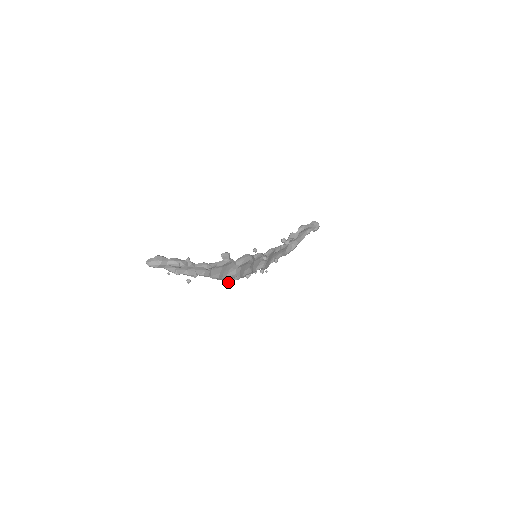
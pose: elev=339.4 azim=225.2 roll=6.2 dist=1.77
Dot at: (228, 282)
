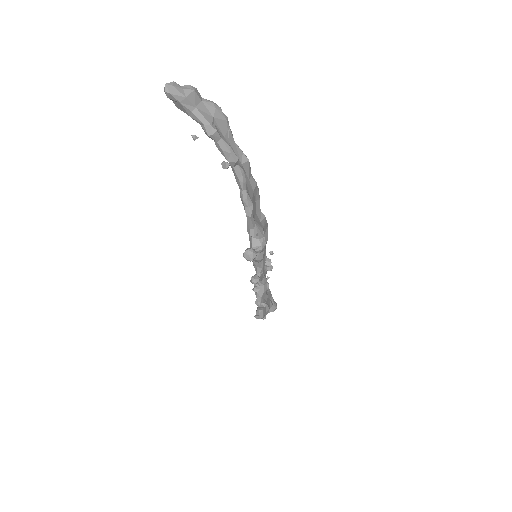
Dot at: (249, 249)
